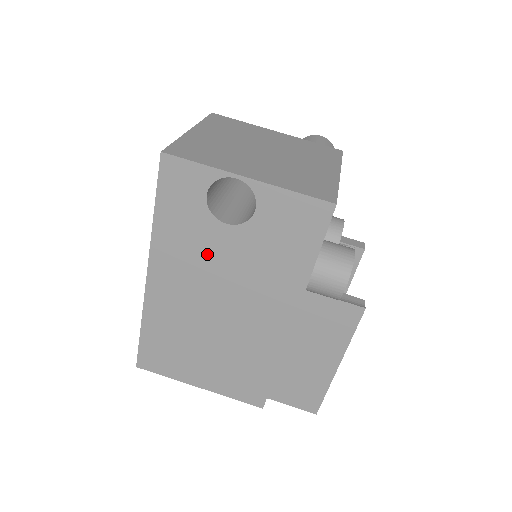
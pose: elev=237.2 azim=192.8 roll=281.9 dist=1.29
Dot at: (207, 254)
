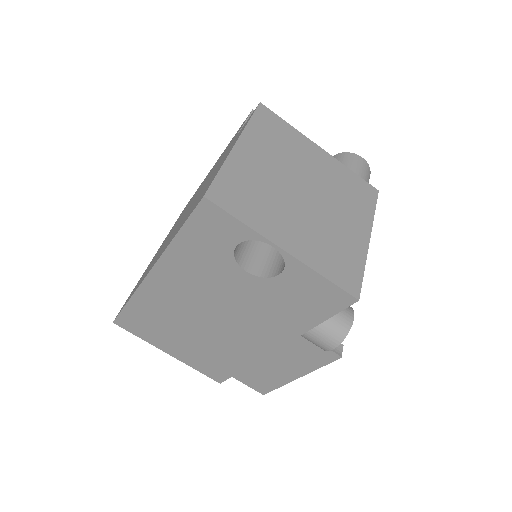
Dot at: (217, 283)
